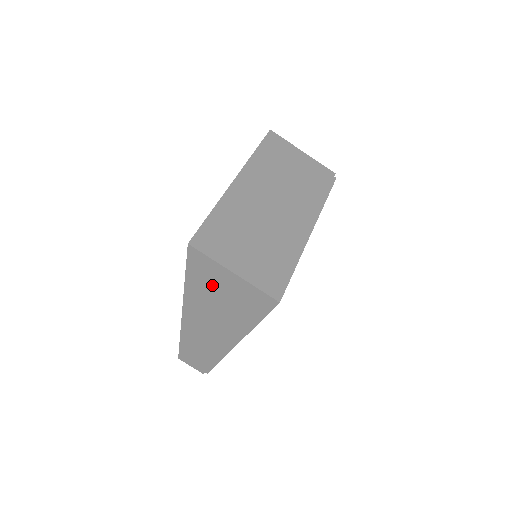
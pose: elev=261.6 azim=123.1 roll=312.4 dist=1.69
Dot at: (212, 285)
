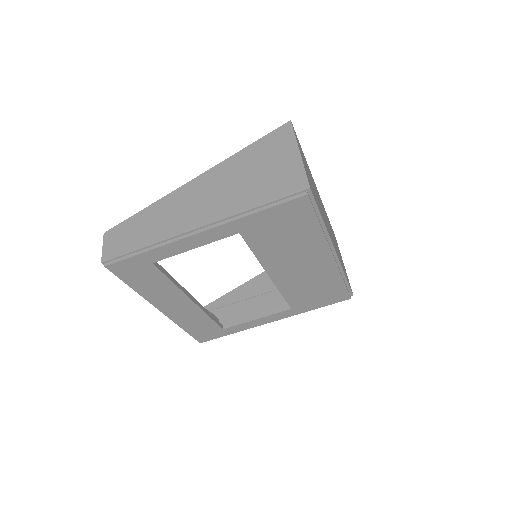
Dot at: (264, 159)
